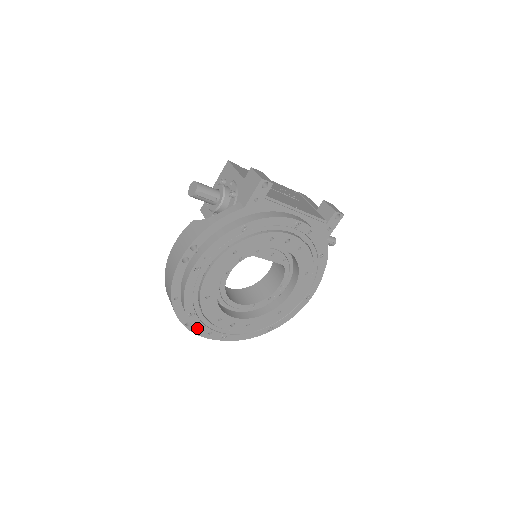
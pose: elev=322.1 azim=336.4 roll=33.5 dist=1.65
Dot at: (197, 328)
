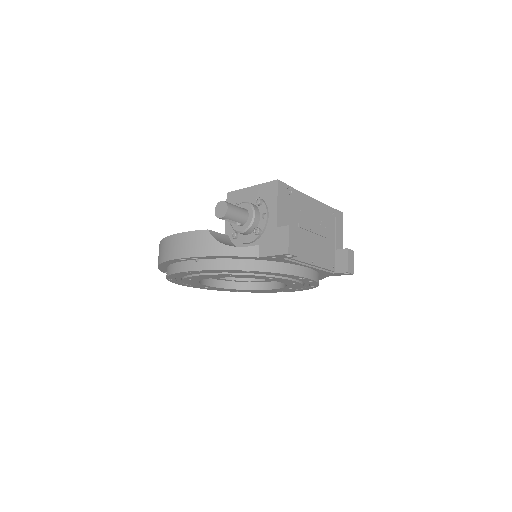
Dot at: (173, 282)
